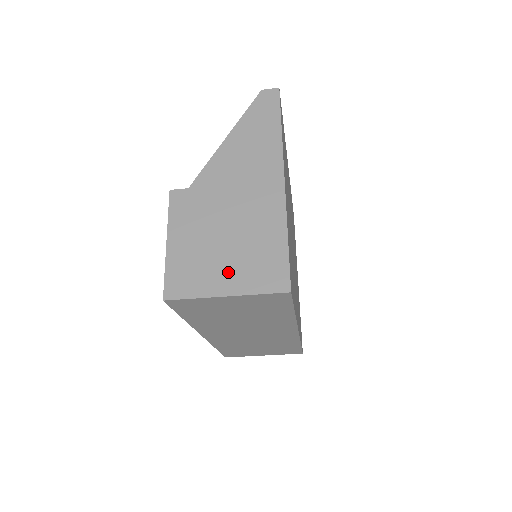
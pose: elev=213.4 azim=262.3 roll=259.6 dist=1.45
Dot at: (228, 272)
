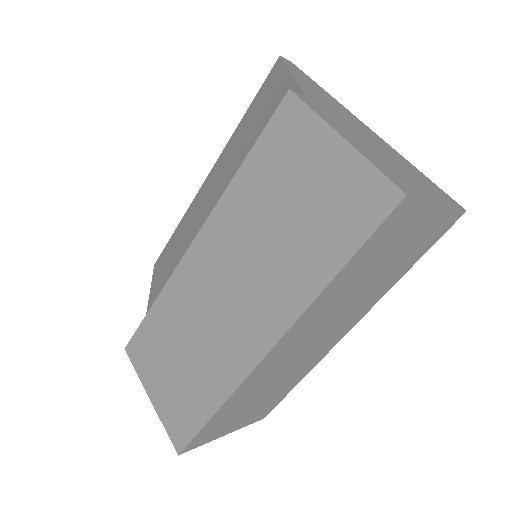
Dot at: (418, 183)
